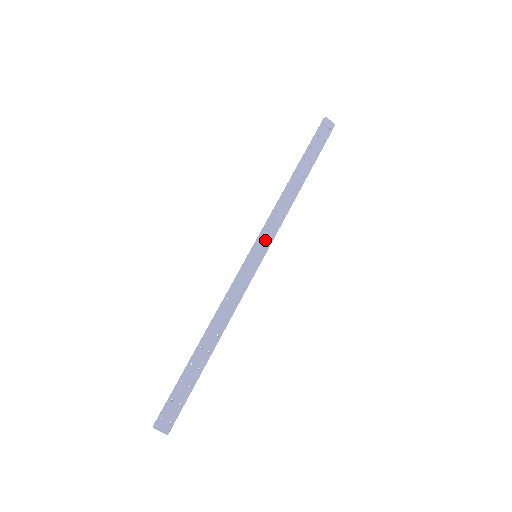
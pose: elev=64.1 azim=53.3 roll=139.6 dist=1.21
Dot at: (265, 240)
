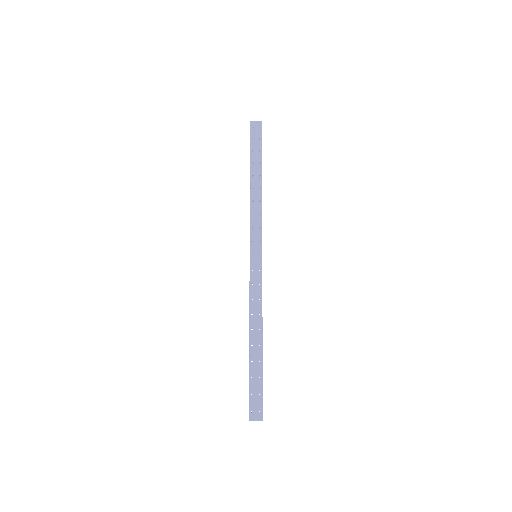
Dot at: (256, 240)
